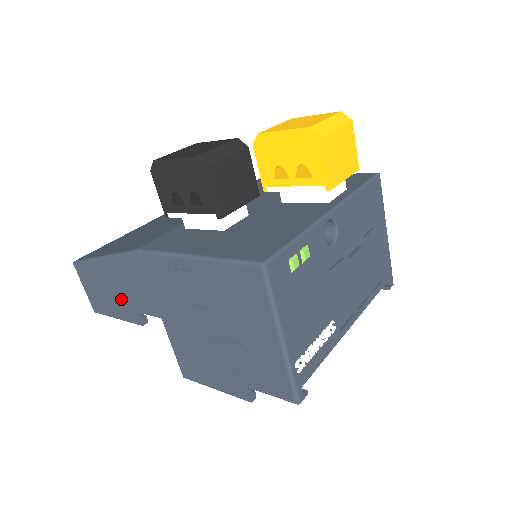
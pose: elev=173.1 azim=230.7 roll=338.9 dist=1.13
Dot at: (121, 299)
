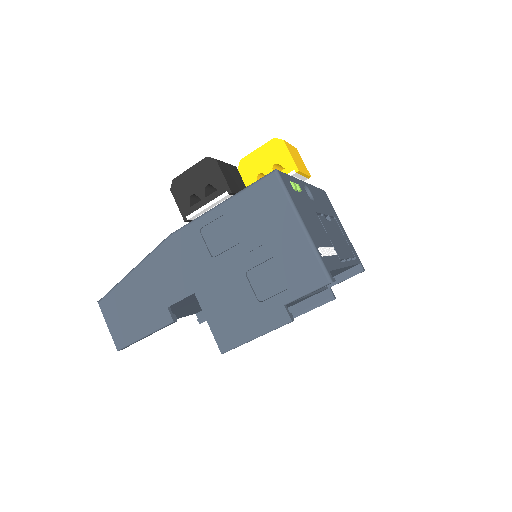
Dot at: (151, 305)
